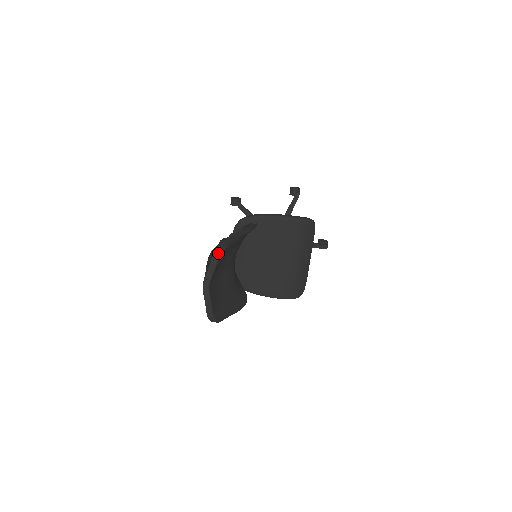
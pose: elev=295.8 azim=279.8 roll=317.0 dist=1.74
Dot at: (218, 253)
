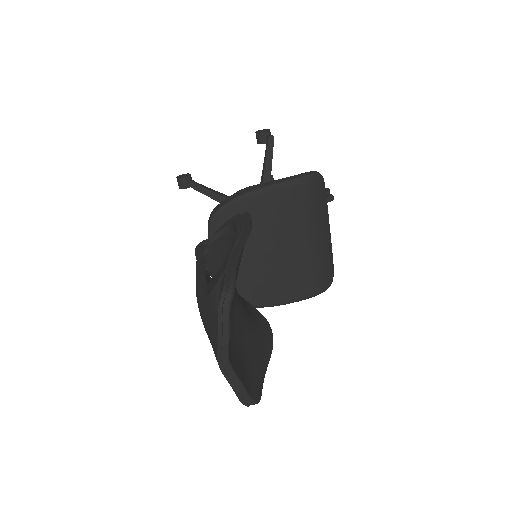
Dot at: (225, 303)
